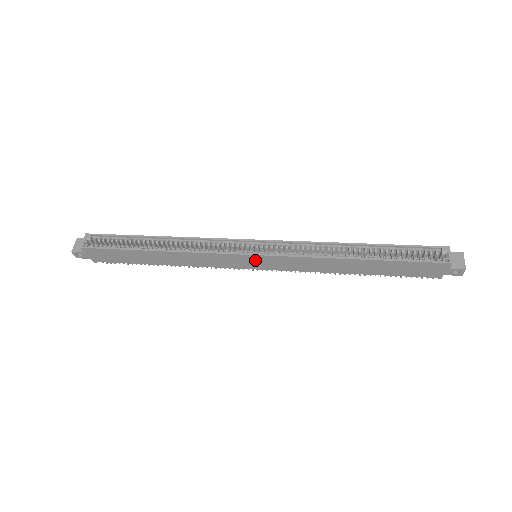
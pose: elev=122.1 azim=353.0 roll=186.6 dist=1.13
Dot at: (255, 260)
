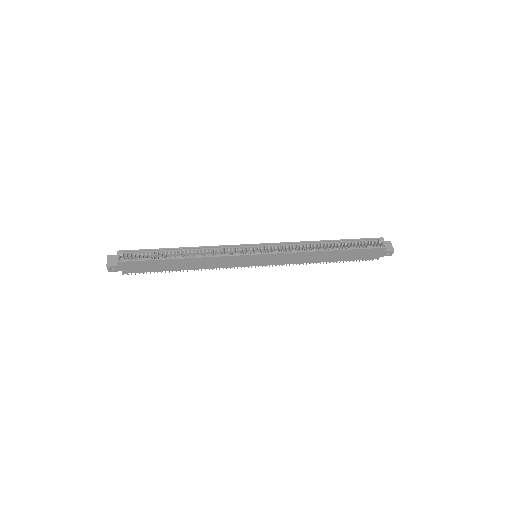
Dot at: (258, 258)
